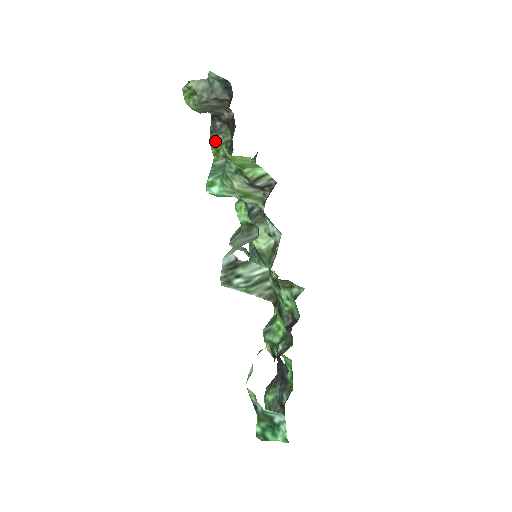
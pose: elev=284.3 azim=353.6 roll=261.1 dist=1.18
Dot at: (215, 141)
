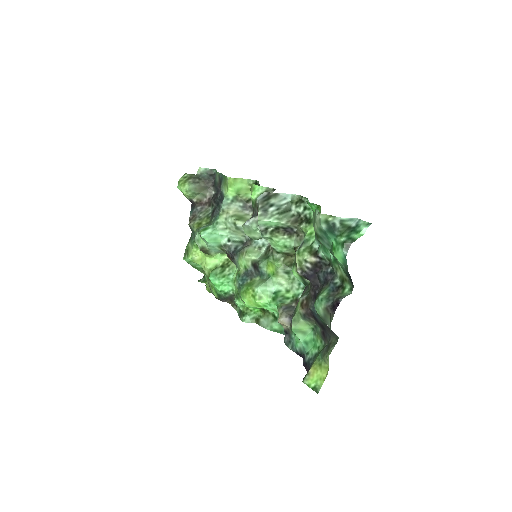
Dot at: (196, 220)
